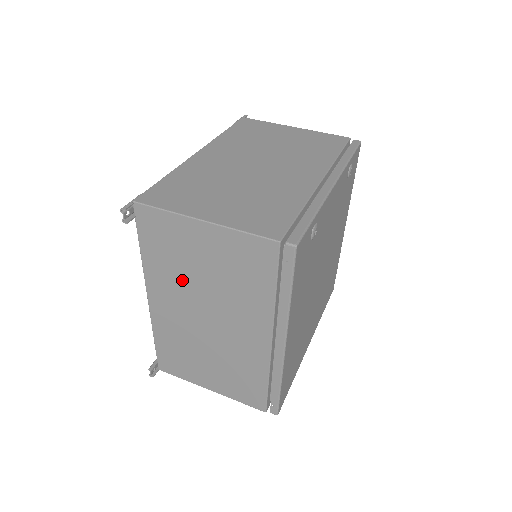
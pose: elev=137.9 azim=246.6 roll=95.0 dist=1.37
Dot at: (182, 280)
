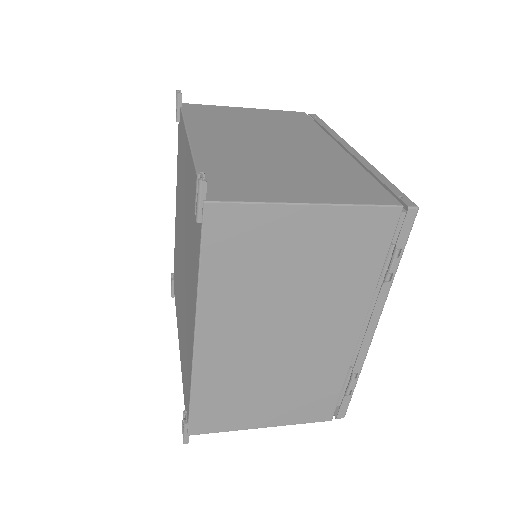
Dot at: (233, 127)
